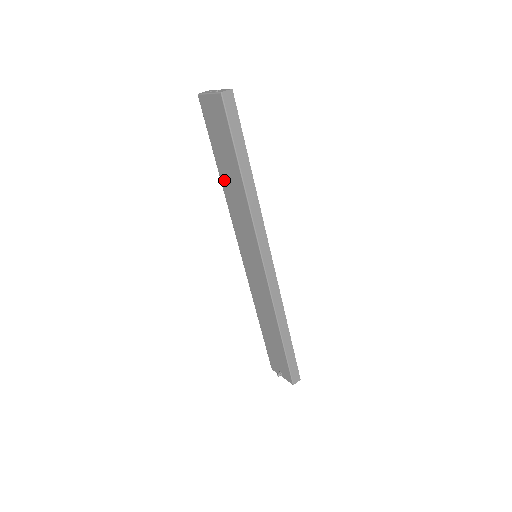
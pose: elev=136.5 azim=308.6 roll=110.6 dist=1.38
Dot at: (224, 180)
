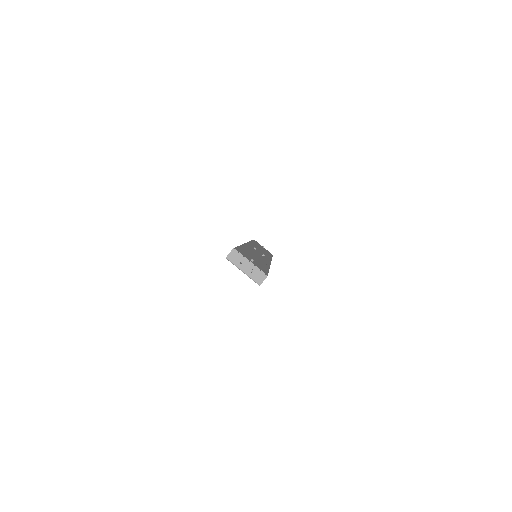
Dot at: occluded
